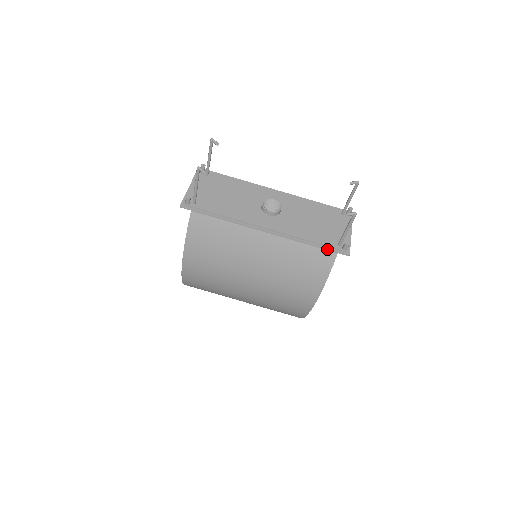
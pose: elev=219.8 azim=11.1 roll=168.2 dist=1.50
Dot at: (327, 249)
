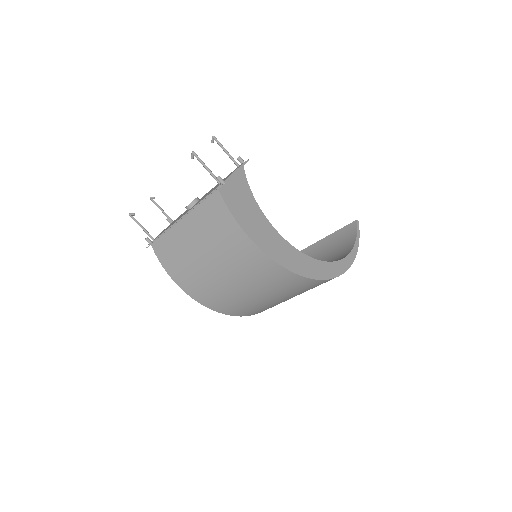
Dot at: (212, 194)
